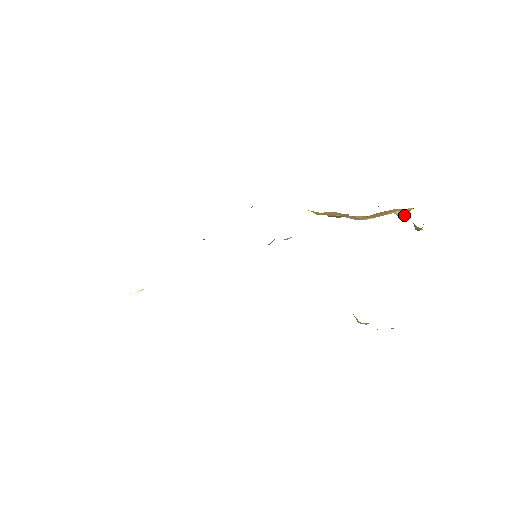
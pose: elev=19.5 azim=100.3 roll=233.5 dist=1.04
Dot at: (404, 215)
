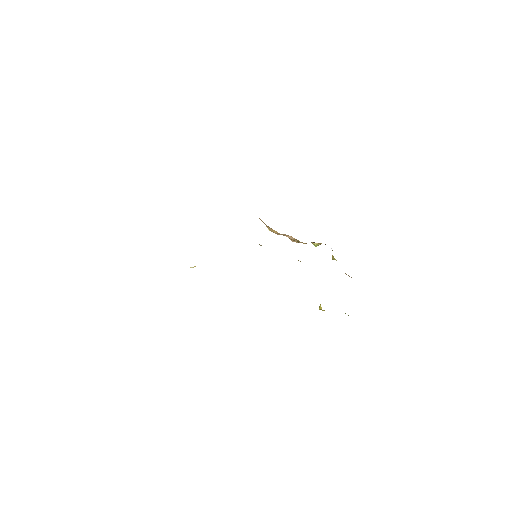
Dot at: occluded
